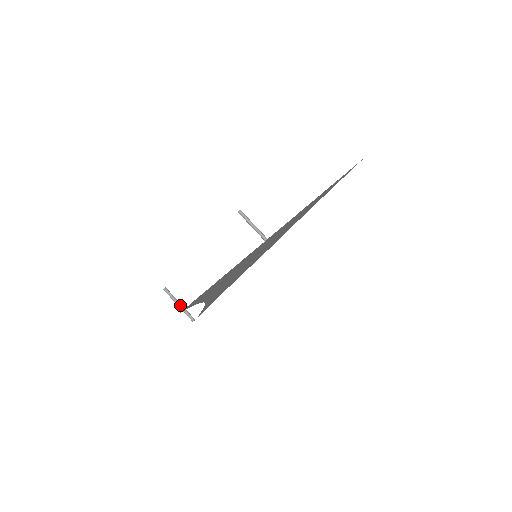
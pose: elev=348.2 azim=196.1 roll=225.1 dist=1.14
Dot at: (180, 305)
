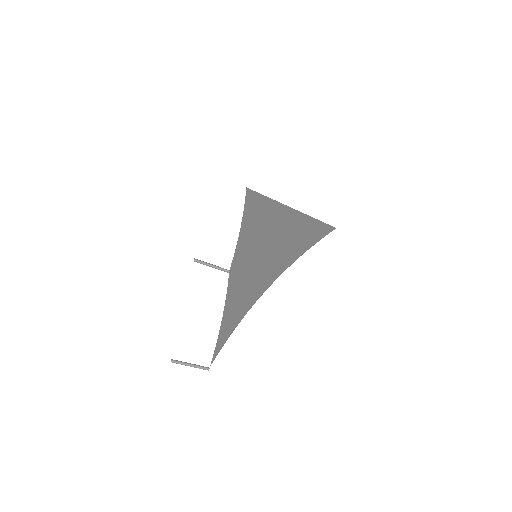
Dot at: (192, 364)
